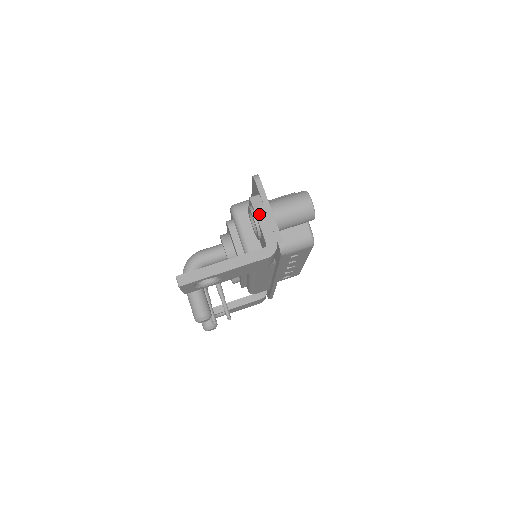
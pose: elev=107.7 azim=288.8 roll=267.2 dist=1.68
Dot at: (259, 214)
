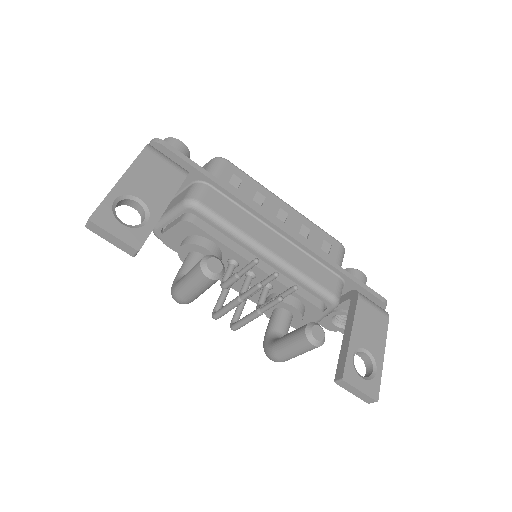
Dot at: occluded
